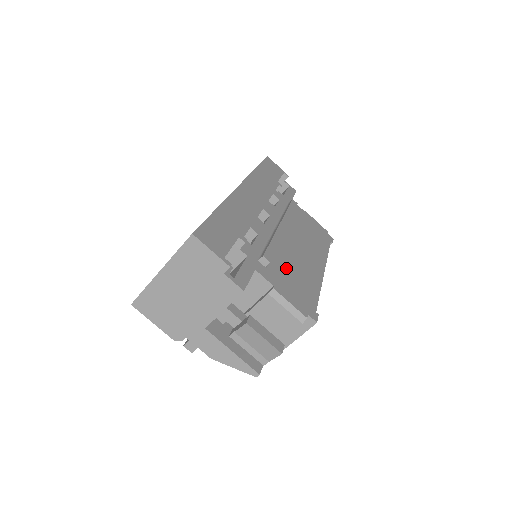
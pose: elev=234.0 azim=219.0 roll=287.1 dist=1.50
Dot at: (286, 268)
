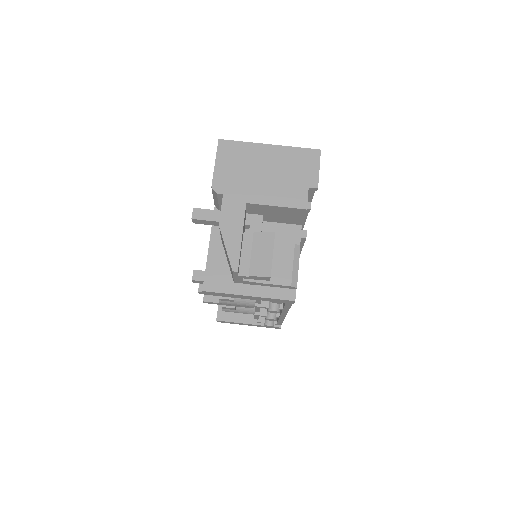
Dot at: occluded
